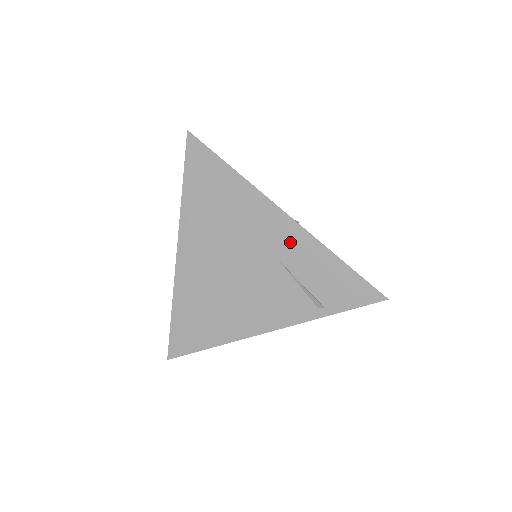
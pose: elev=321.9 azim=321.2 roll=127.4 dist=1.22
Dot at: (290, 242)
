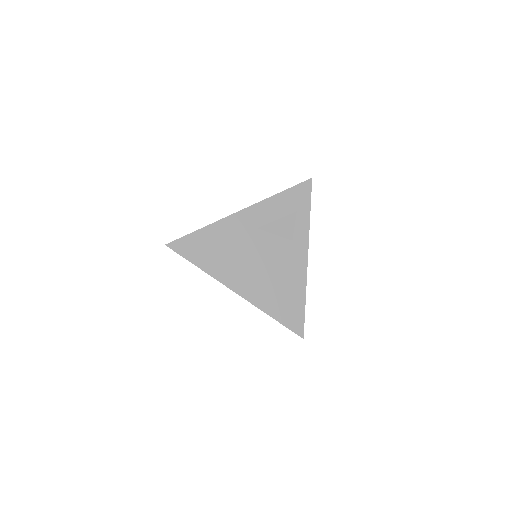
Dot at: occluded
